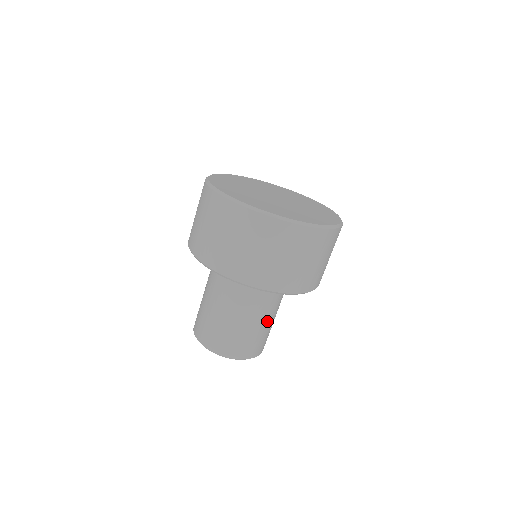
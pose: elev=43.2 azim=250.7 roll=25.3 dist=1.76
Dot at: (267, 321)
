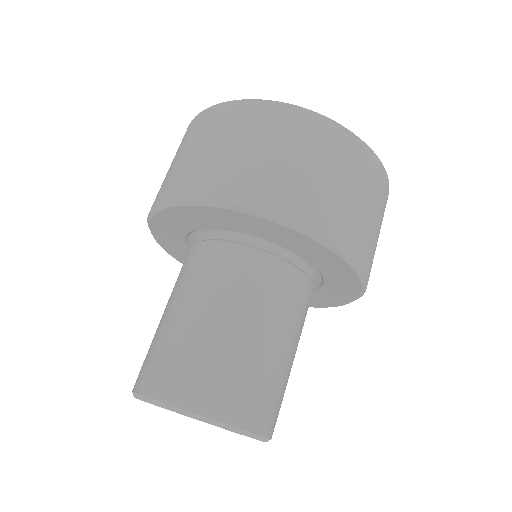
Dot at: occluded
